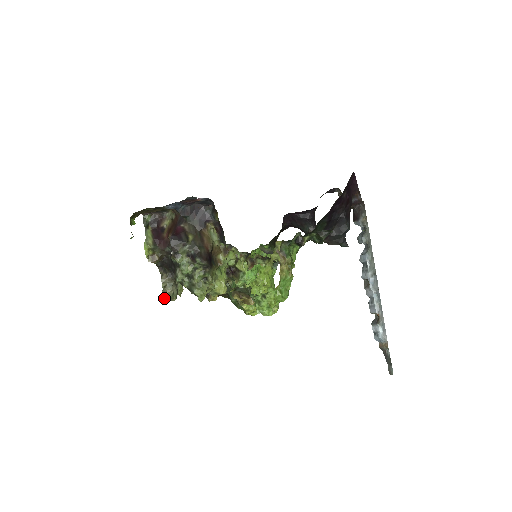
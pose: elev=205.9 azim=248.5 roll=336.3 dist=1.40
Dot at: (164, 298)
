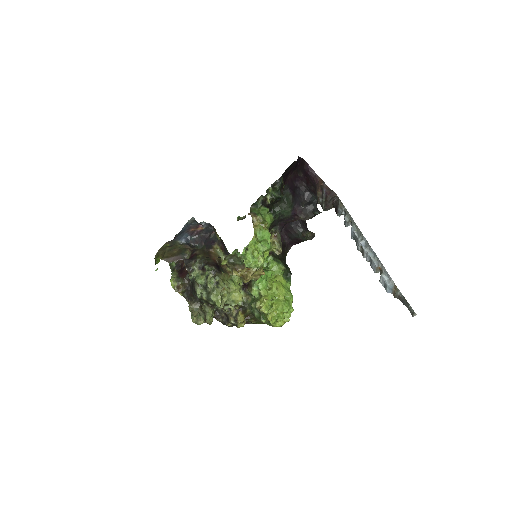
Dot at: (193, 321)
